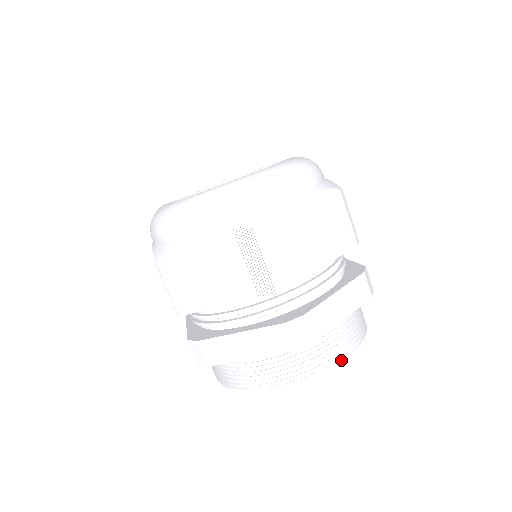
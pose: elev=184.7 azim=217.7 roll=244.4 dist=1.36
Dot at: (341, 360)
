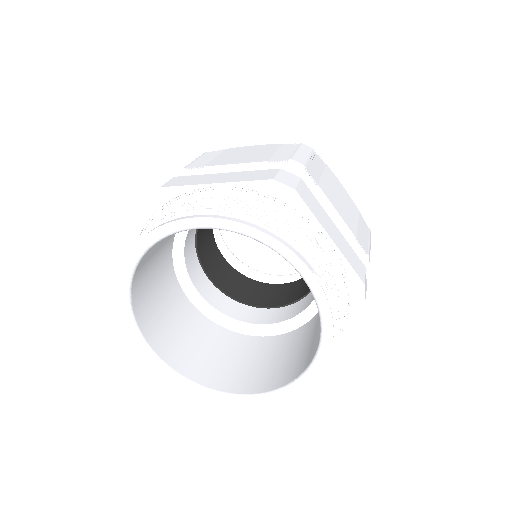
Dot at: (301, 258)
